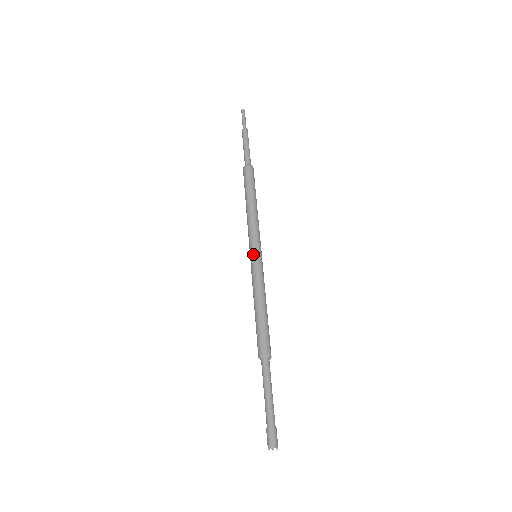
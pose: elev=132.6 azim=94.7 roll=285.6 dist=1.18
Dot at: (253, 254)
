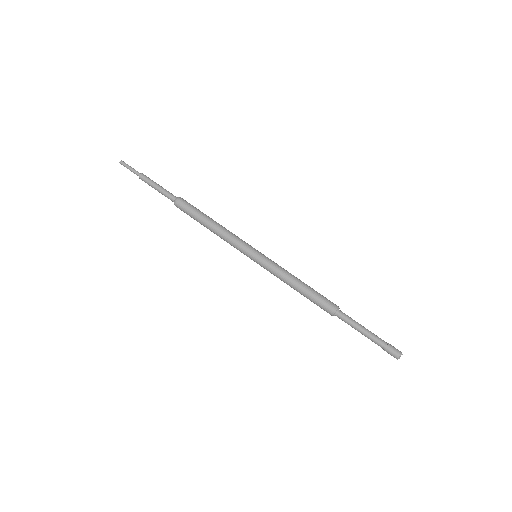
Dot at: (257, 253)
